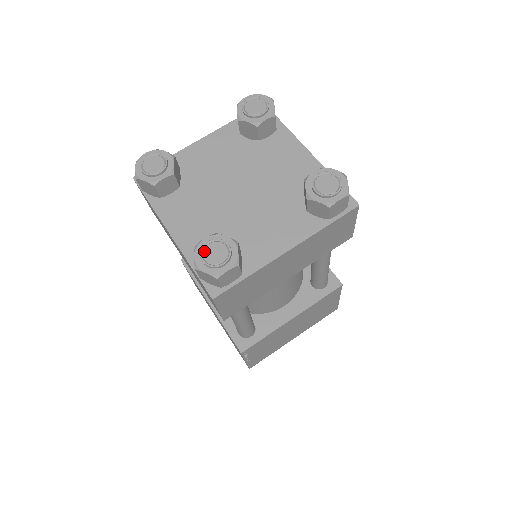
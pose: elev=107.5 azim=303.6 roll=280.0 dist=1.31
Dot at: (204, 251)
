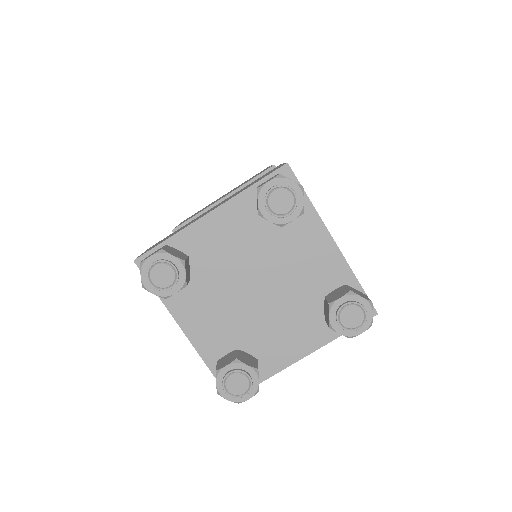
Dot at: (226, 382)
